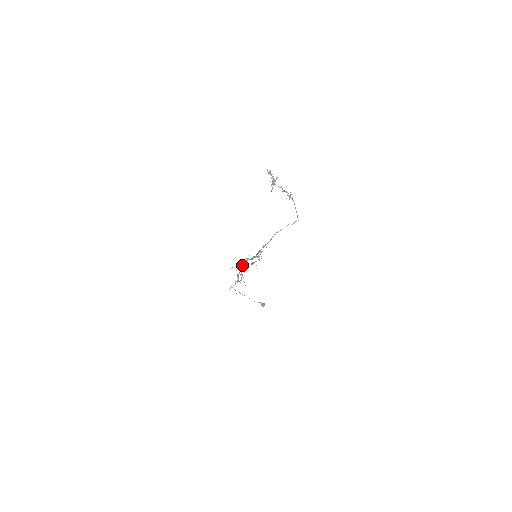
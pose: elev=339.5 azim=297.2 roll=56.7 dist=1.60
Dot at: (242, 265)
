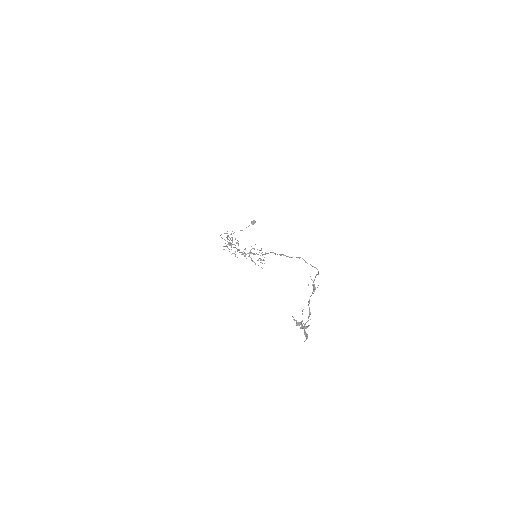
Dot at: occluded
